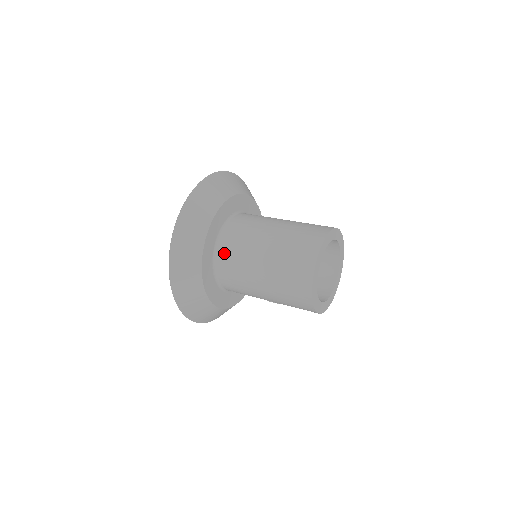
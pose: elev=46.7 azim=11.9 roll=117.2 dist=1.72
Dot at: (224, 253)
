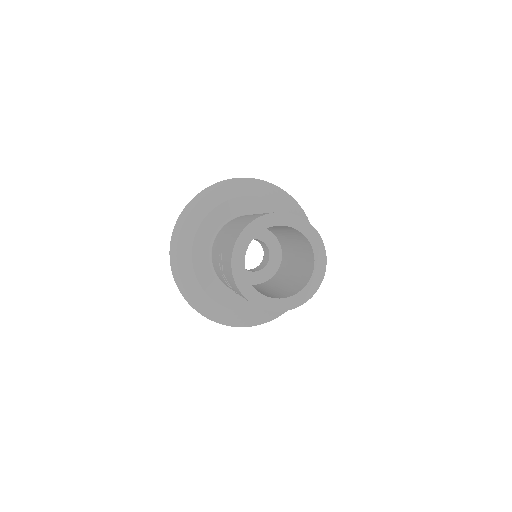
Dot at: occluded
